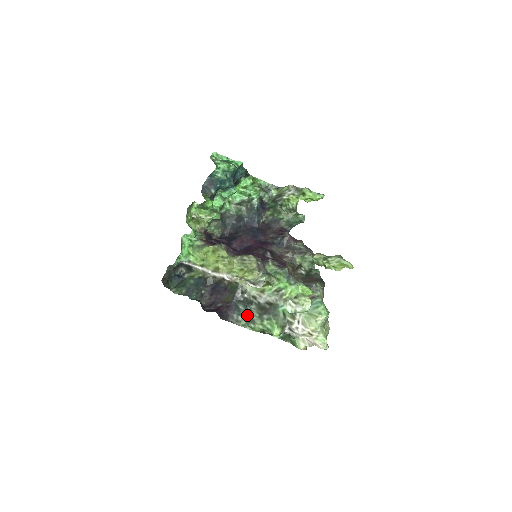
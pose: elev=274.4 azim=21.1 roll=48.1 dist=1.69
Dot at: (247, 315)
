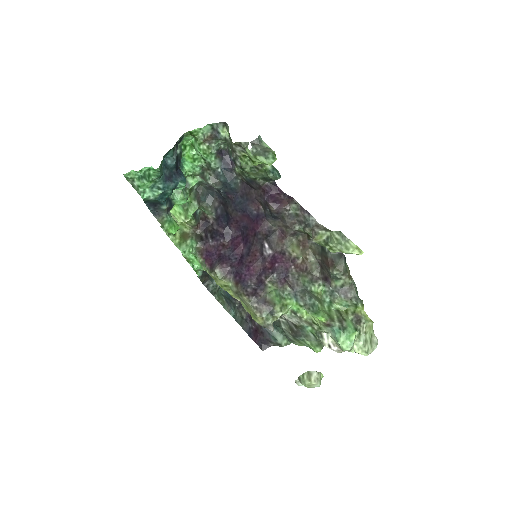
Dot at: (283, 335)
